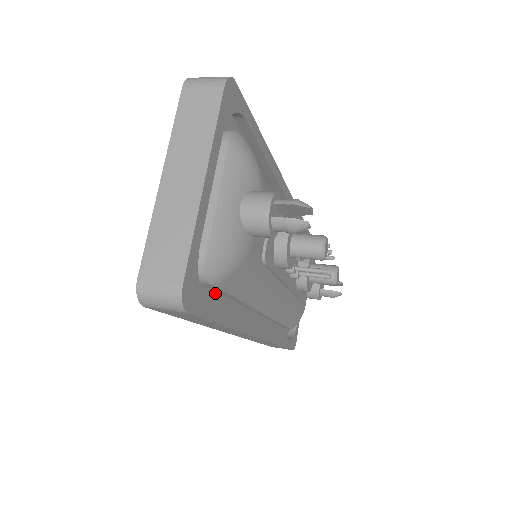
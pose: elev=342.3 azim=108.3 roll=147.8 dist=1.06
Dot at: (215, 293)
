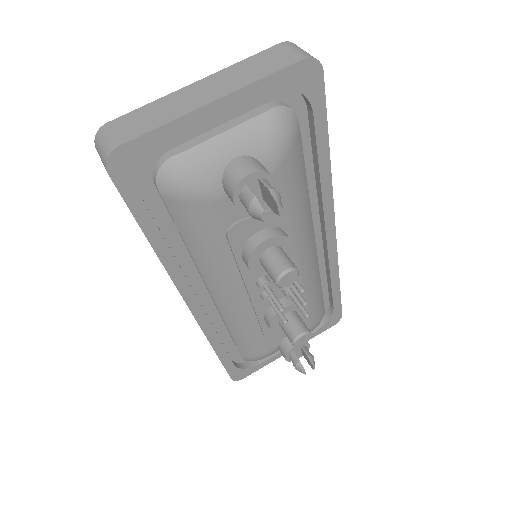
Dot at: (167, 211)
